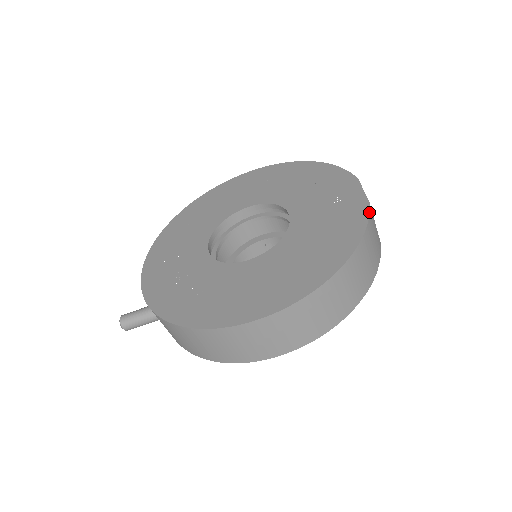
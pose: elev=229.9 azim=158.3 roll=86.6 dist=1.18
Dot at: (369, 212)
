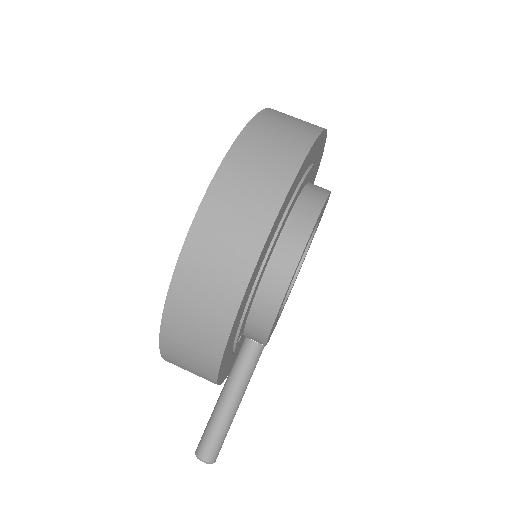
Dot at: occluded
